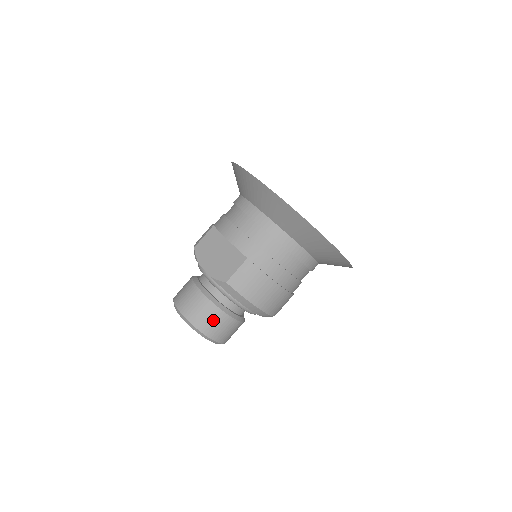
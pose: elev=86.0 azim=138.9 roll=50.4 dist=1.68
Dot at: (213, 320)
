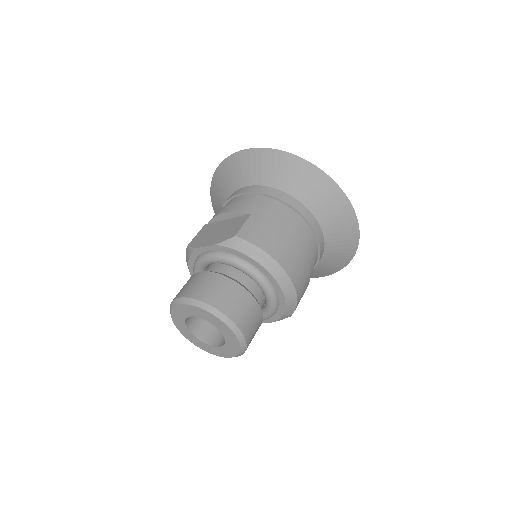
Dot at: (227, 293)
